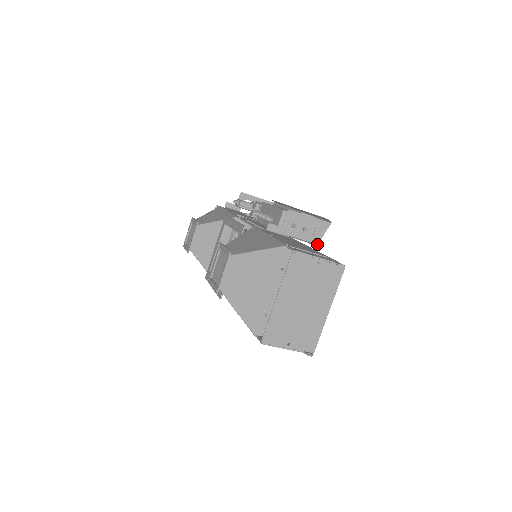
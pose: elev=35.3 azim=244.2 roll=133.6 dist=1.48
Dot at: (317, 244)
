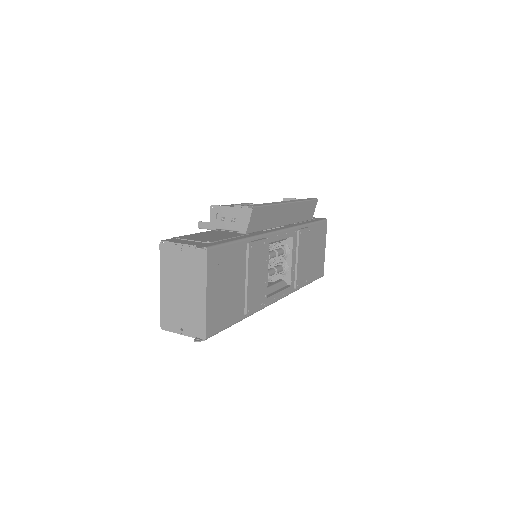
Dot at: (245, 233)
